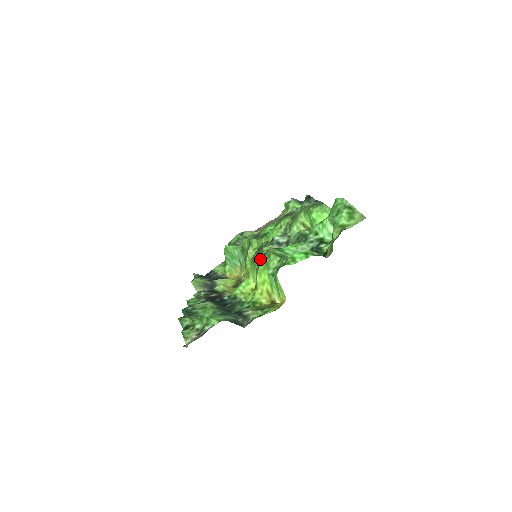
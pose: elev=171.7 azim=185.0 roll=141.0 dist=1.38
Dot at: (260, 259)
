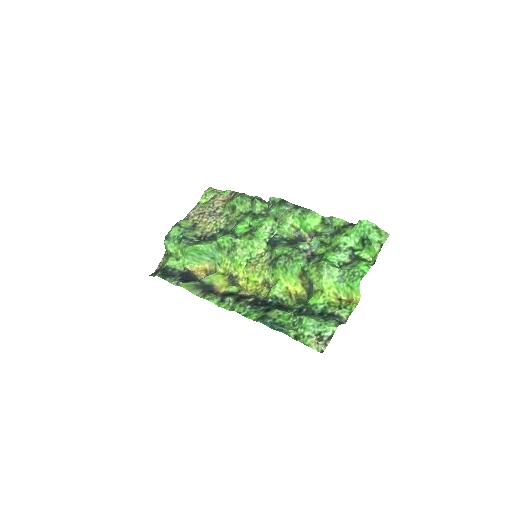
Dot at: (318, 271)
